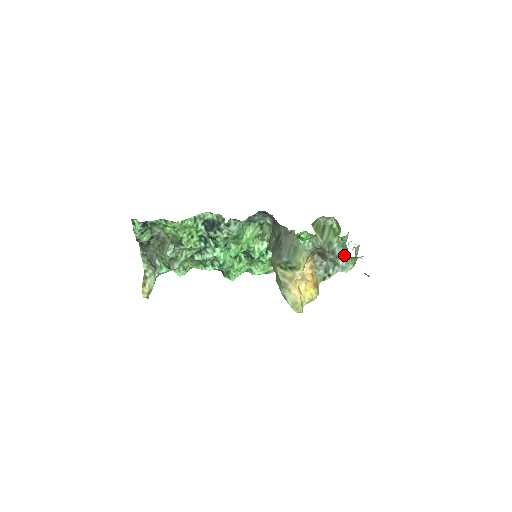
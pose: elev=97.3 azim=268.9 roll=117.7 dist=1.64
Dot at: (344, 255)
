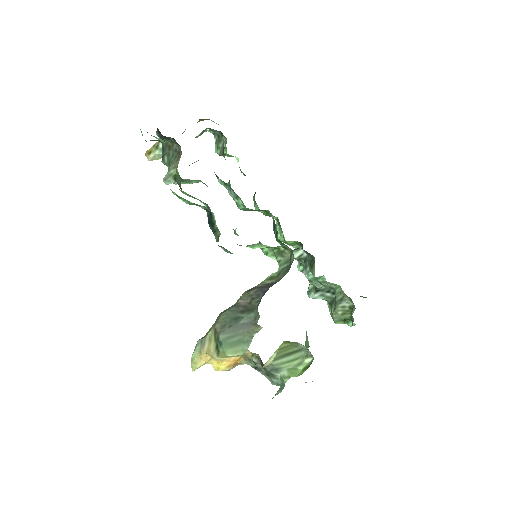
Dot at: occluded
